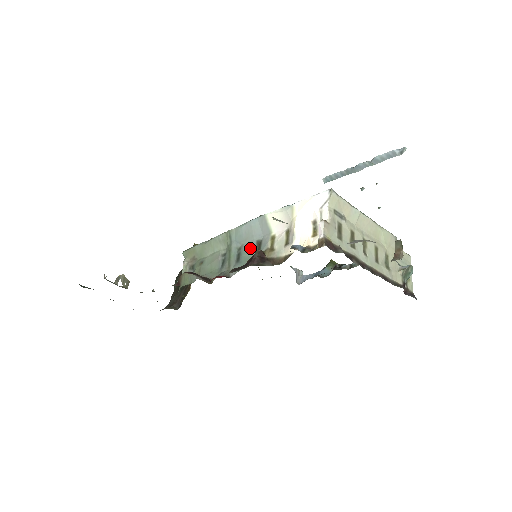
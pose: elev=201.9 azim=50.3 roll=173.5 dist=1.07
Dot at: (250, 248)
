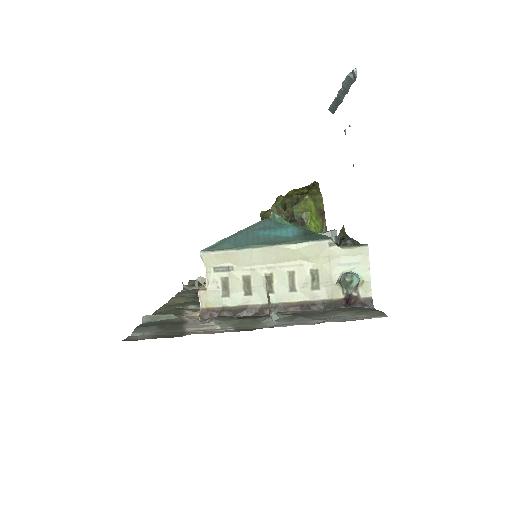
Dot at: occluded
